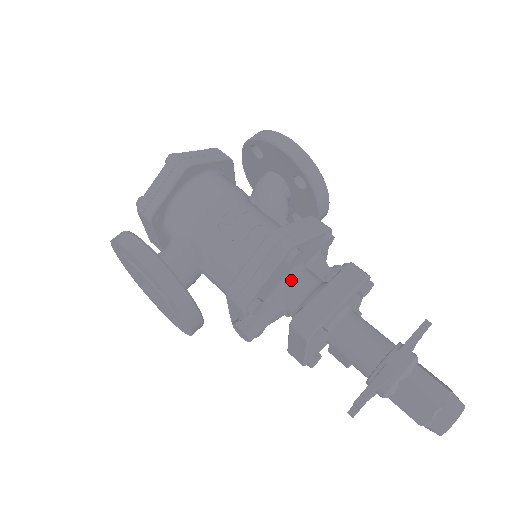
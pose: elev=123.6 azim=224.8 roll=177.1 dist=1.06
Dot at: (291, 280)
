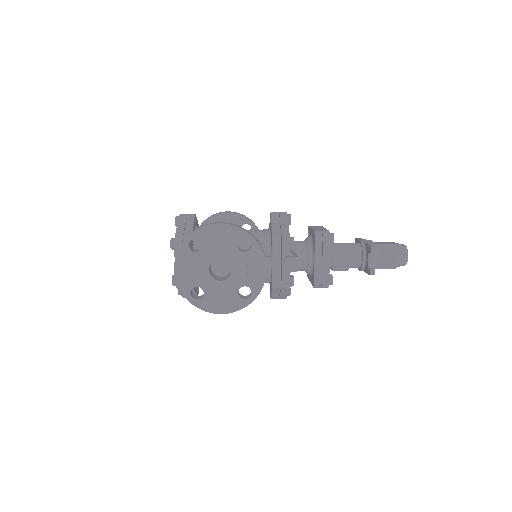
Dot at: occluded
